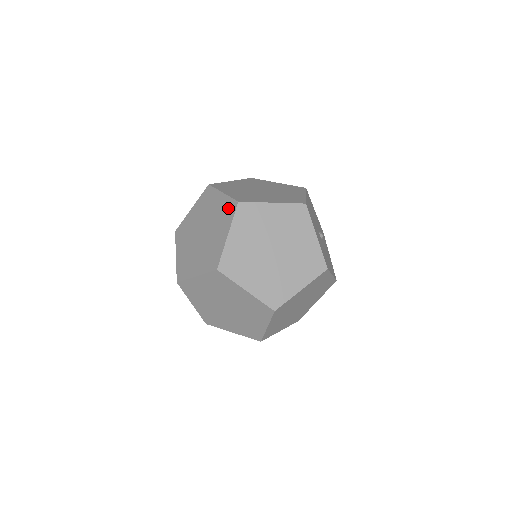
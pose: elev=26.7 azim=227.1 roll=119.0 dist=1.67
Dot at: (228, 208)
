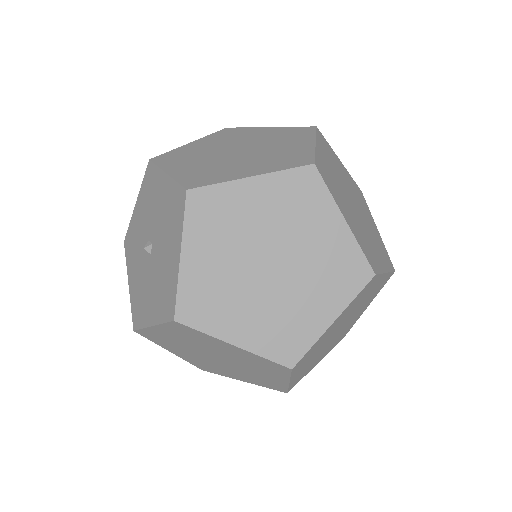
Dot at: (296, 131)
